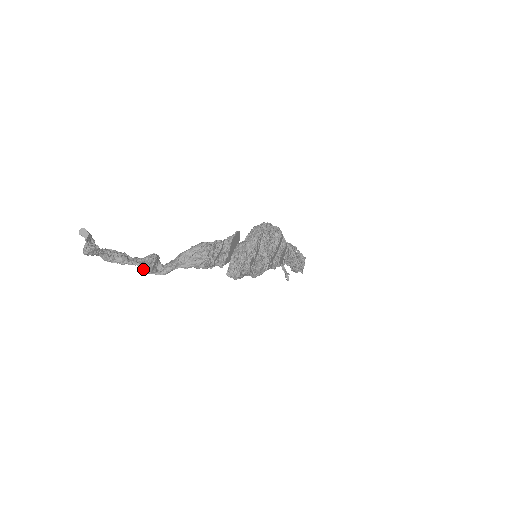
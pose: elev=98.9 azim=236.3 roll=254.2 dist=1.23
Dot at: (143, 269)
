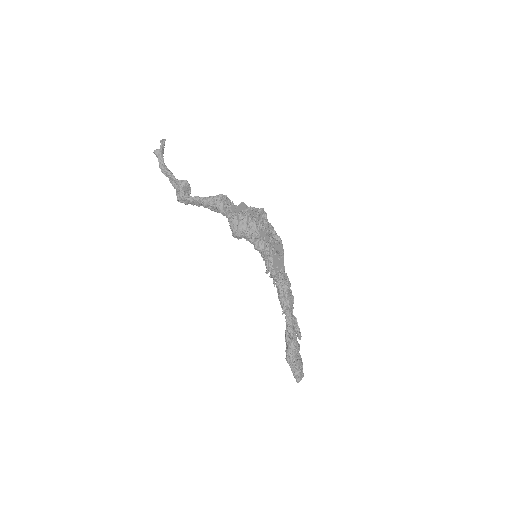
Dot at: (176, 191)
